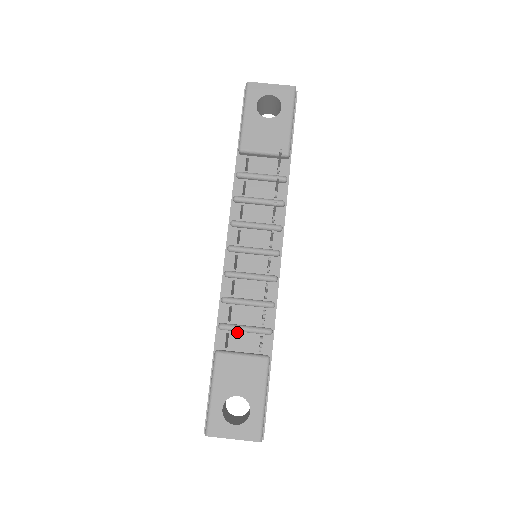
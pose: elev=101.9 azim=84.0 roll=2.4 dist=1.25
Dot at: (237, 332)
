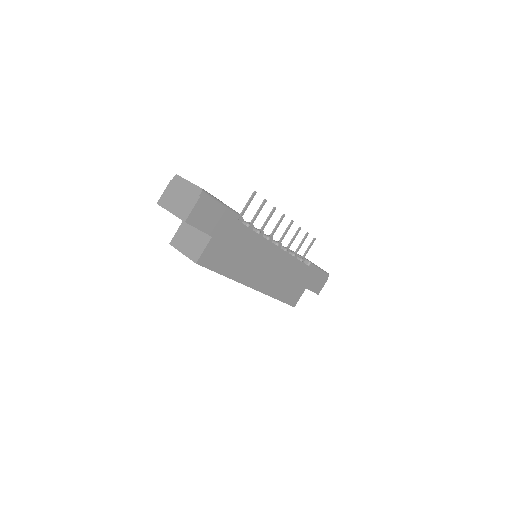
Dot at: occluded
